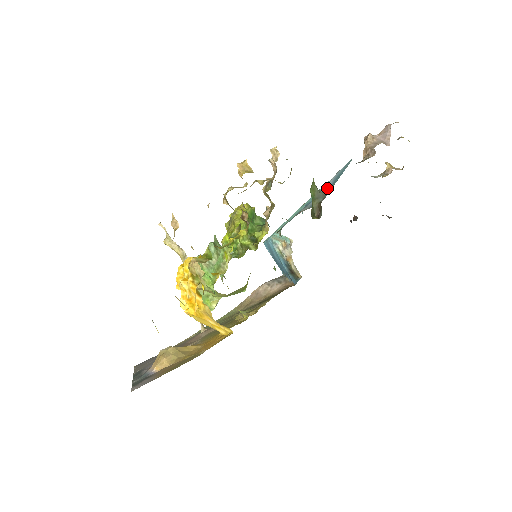
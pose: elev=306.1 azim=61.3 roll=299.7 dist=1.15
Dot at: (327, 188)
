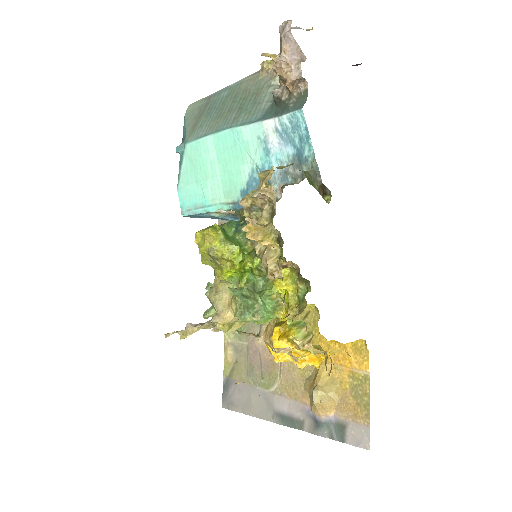
Dot at: (286, 153)
